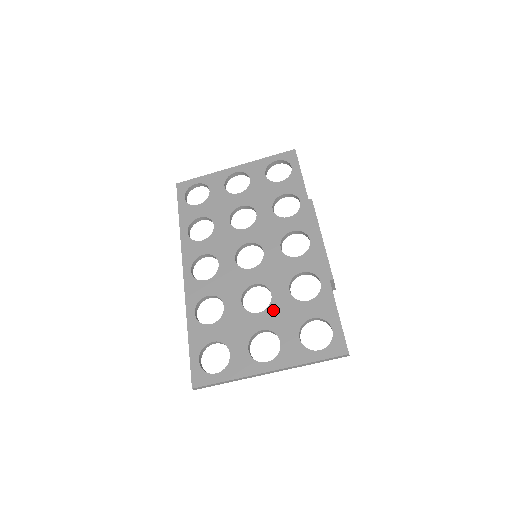
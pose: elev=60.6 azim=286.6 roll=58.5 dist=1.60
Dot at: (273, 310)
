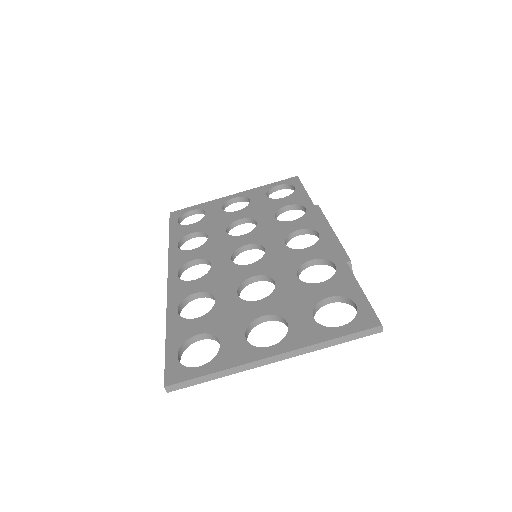
Dot at: (277, 295)
